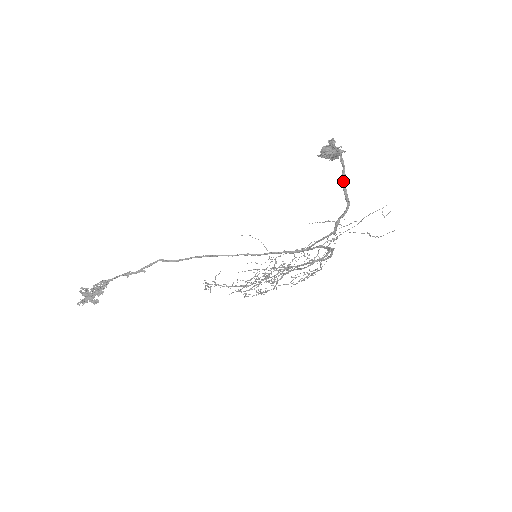
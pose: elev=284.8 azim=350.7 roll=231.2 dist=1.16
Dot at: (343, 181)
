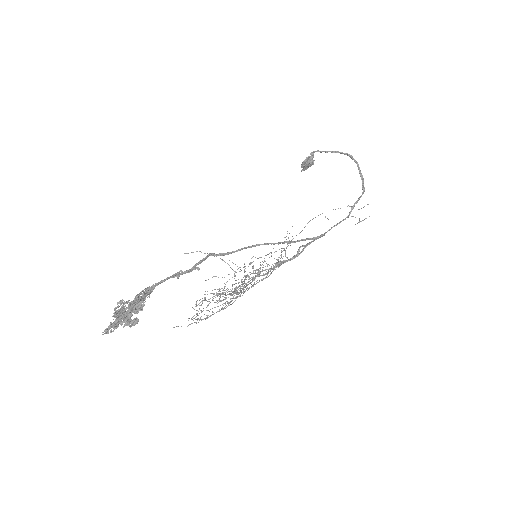
Dot at: (361, 174)
